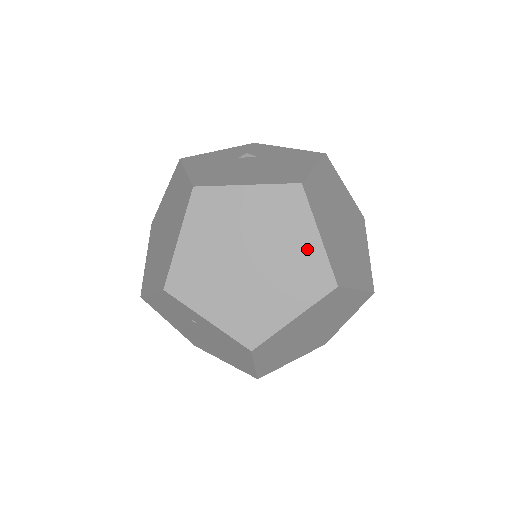
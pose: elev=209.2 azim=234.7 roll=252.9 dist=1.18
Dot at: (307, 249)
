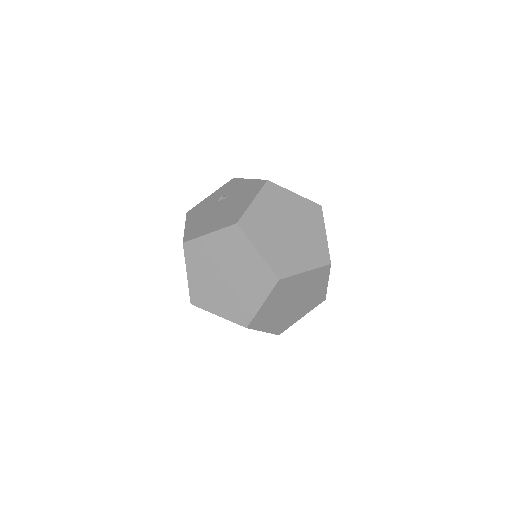
Dot at: (254, 262)
